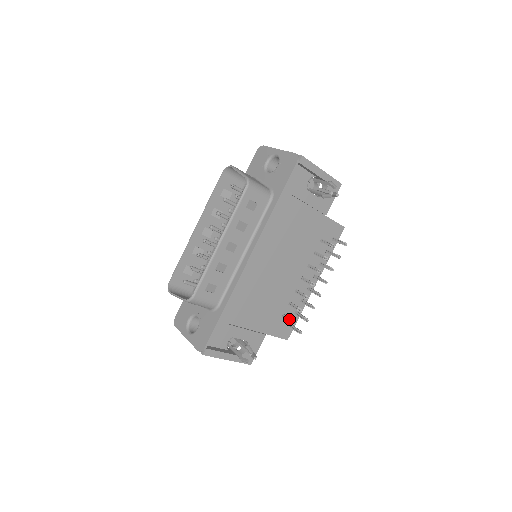
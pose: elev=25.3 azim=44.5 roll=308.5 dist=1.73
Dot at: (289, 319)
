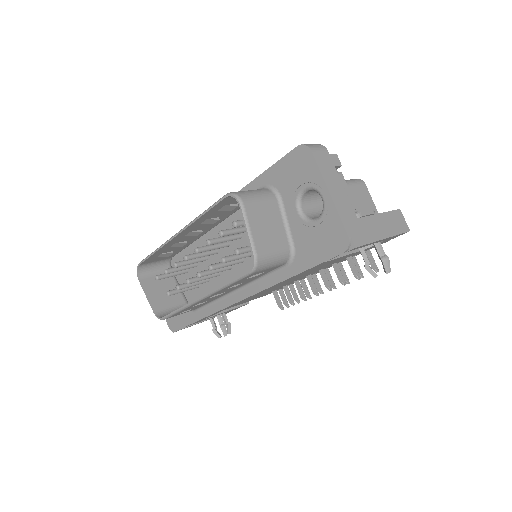
Dot at: (278, 302)
